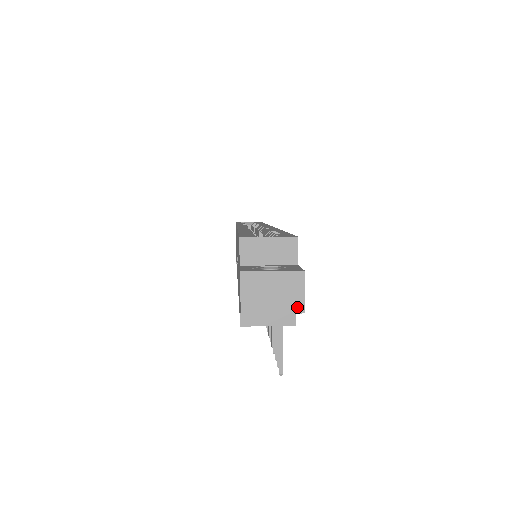
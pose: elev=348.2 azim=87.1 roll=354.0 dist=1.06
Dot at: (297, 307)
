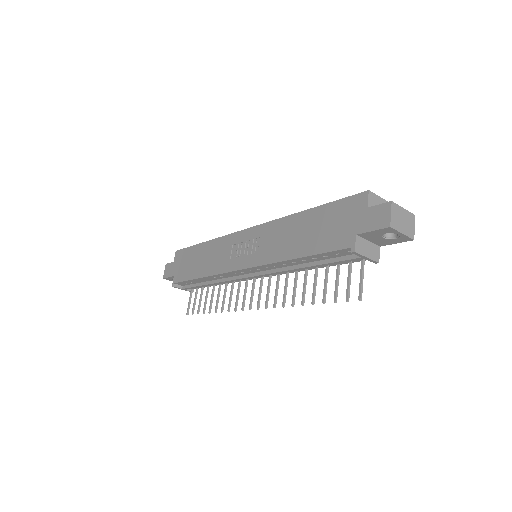
Dot at: (412, 235)
